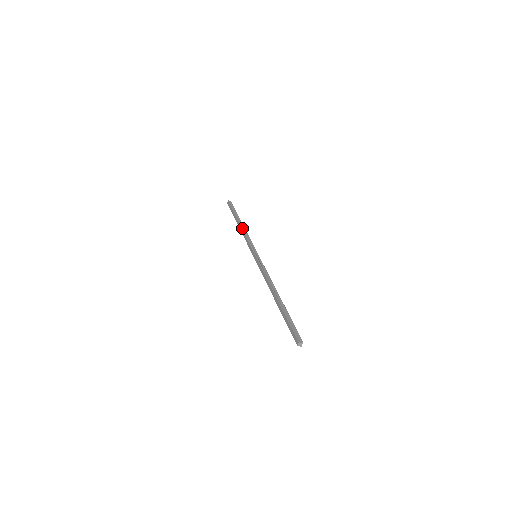
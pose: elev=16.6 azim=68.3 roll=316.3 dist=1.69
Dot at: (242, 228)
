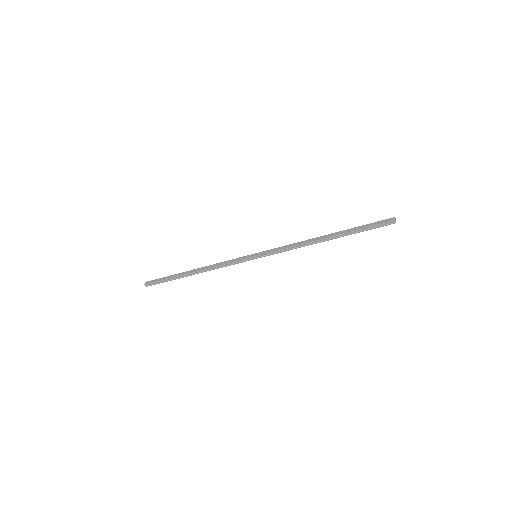
Dot at: (206, 266)
